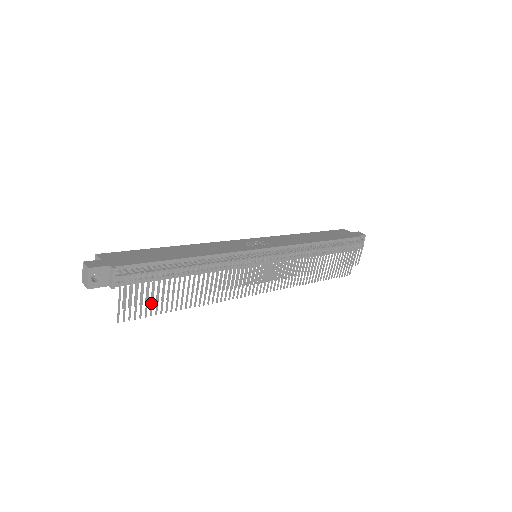
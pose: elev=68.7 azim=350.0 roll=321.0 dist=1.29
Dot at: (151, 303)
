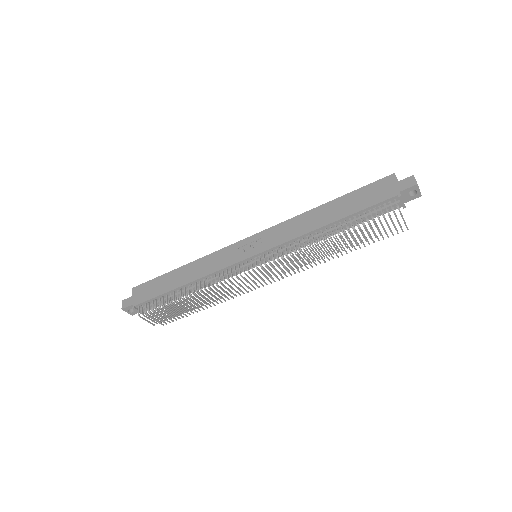
Dot at: occluded
